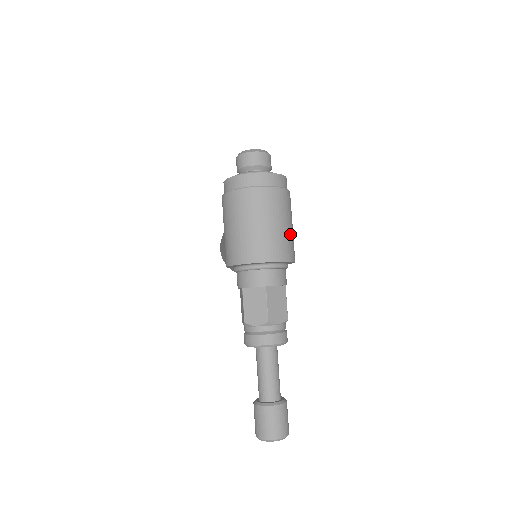
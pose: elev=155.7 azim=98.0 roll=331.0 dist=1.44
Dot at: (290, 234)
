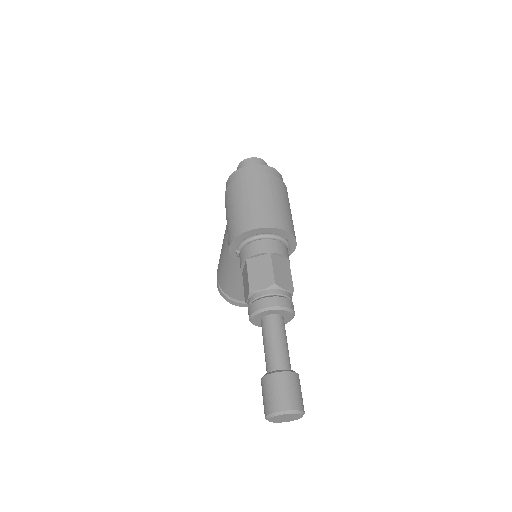
Dot at: (290, 216)
